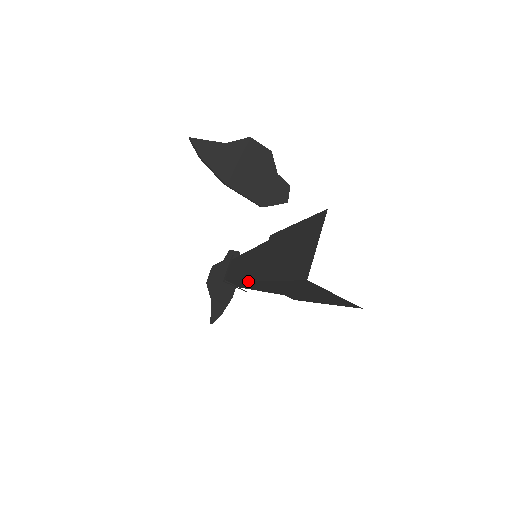
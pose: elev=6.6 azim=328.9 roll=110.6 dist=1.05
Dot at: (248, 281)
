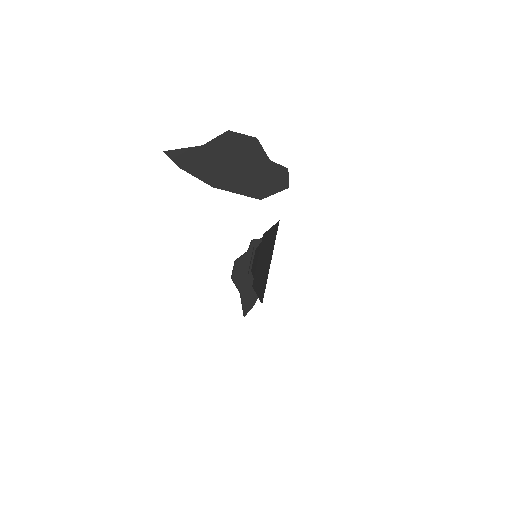
Dot at: occluded
